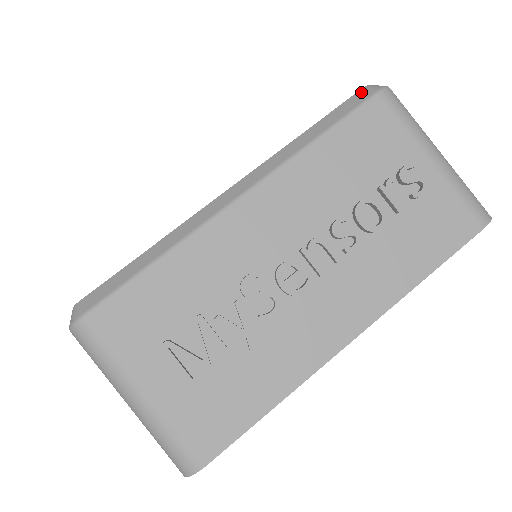
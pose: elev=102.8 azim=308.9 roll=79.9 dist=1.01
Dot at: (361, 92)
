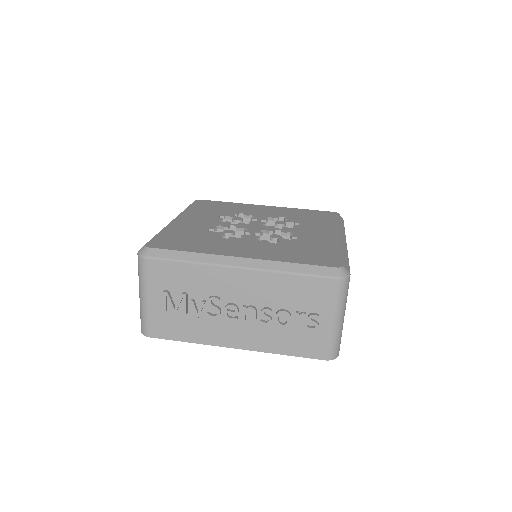
Dot at: (333, 269)
